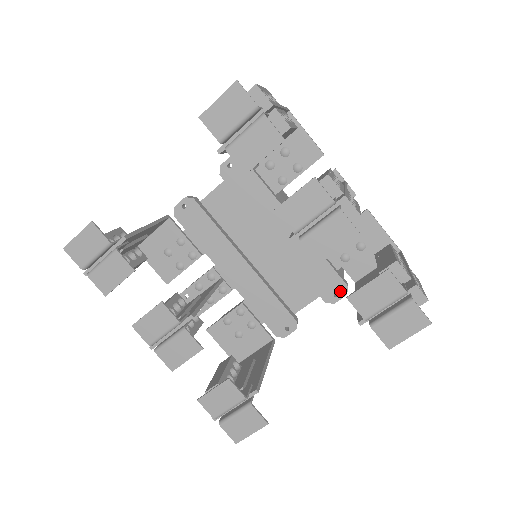
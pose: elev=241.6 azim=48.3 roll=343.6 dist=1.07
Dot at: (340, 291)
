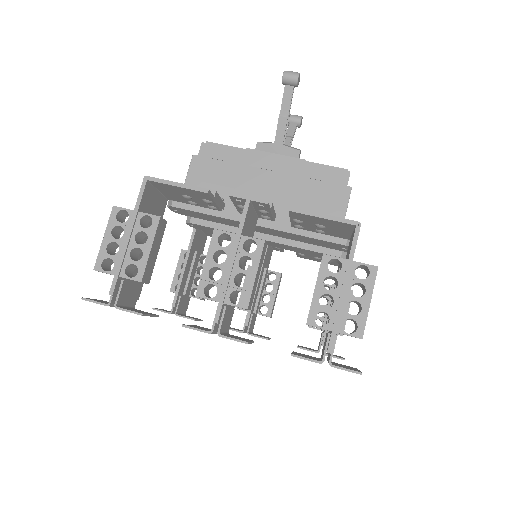
Dot at: (344, 247)
